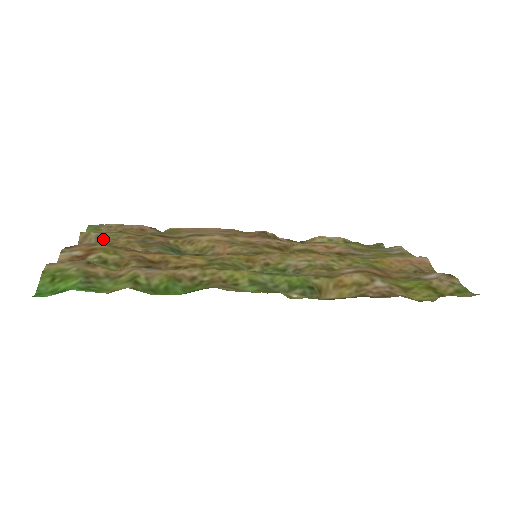
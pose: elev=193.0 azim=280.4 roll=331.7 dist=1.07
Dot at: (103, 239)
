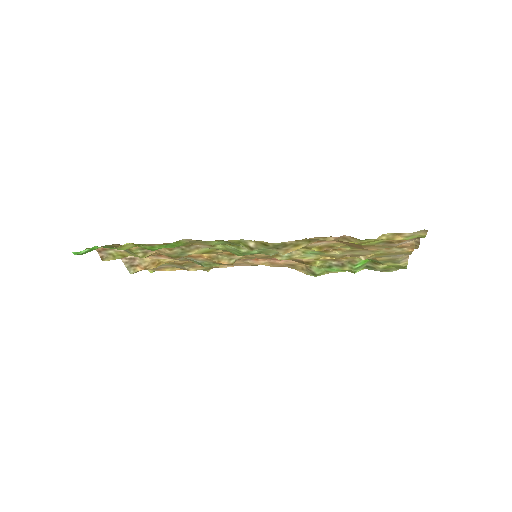
Dot at: occluded
